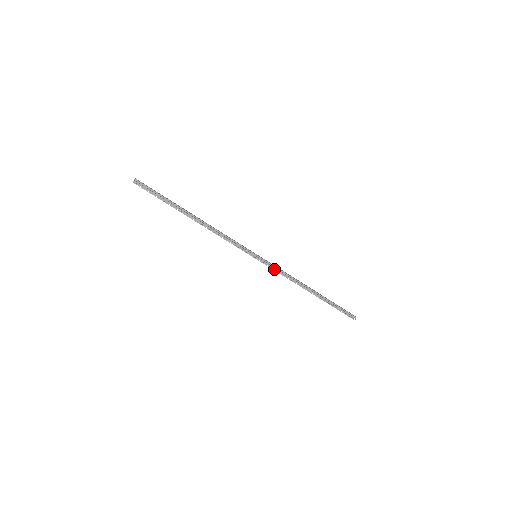
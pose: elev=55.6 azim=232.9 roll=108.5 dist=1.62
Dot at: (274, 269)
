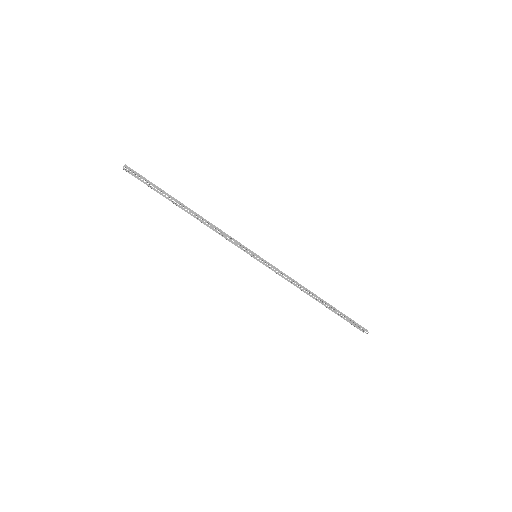
Dot at: (276, 273)
